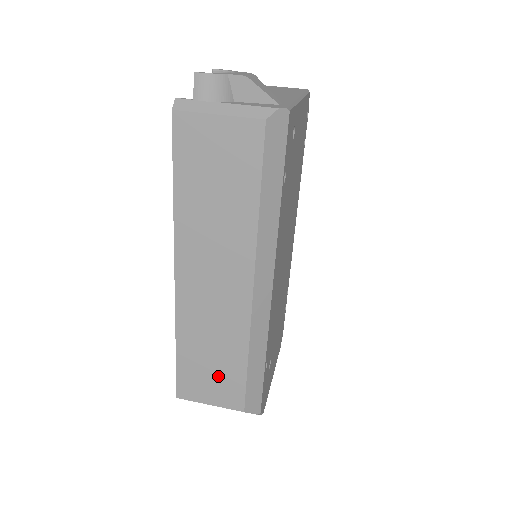
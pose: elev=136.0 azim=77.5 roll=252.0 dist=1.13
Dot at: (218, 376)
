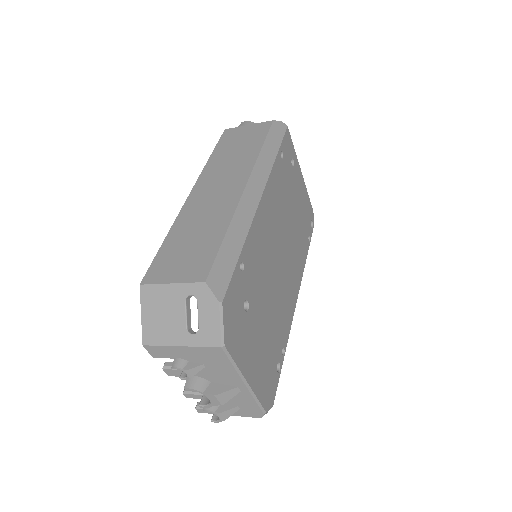
Dot at: (193, 253)
